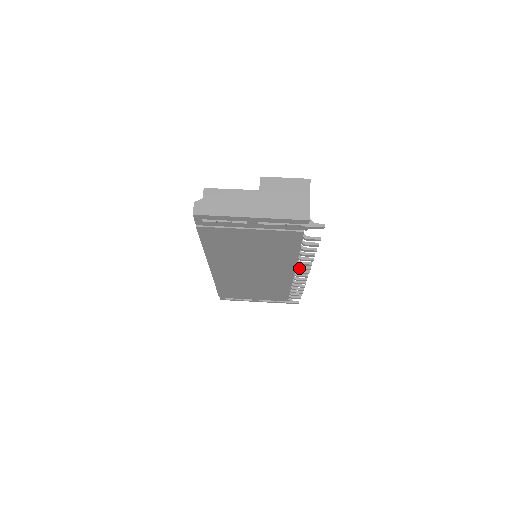
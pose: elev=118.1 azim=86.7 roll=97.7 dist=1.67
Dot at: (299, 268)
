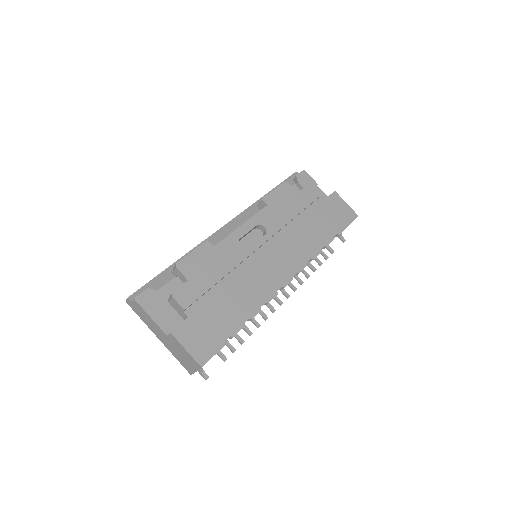
Dot at: occluded
